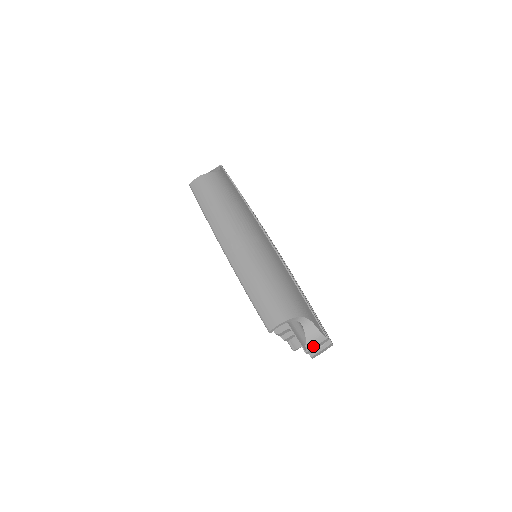
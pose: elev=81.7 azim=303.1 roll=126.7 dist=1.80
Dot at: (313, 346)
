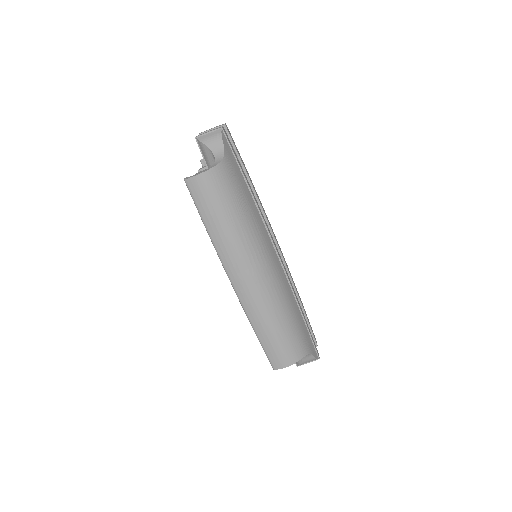
Dot at: (305, 363)
